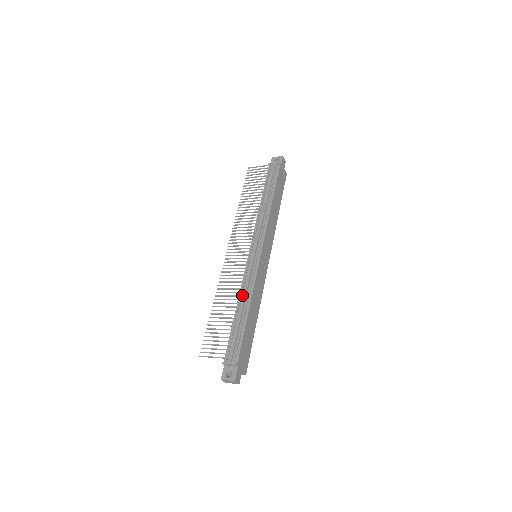
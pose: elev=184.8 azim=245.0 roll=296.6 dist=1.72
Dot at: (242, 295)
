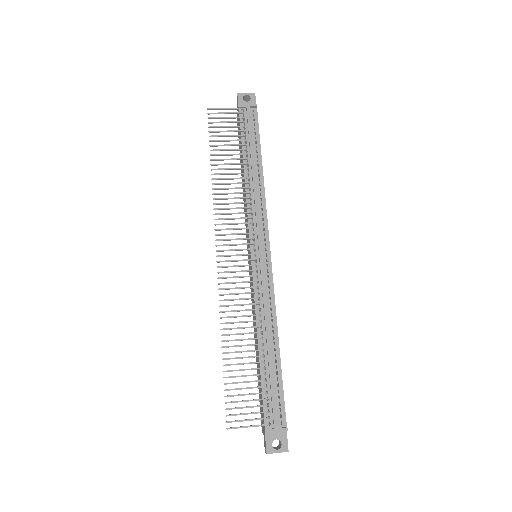
Dot at: (262, 323)
